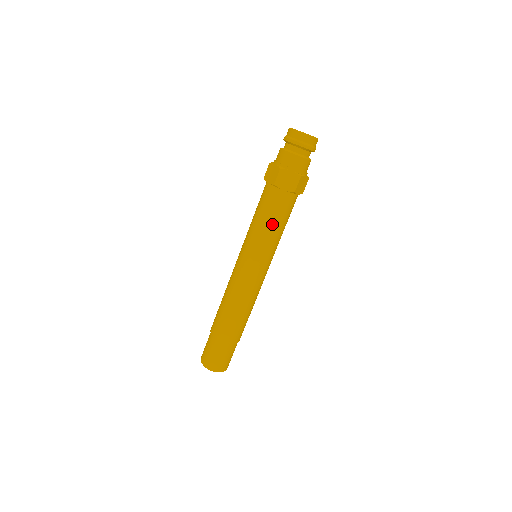
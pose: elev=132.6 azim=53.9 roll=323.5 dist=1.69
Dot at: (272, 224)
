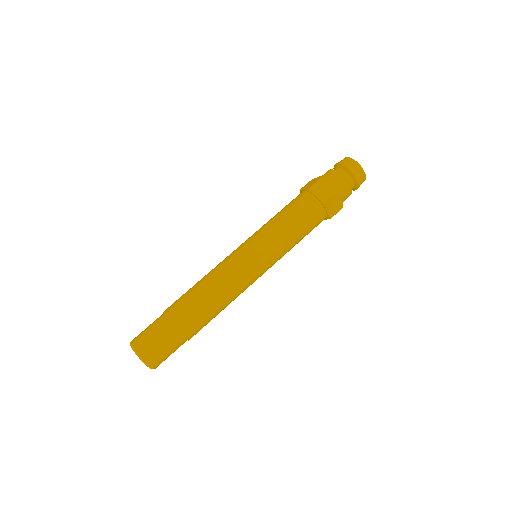
Dot at: (290, 222)
